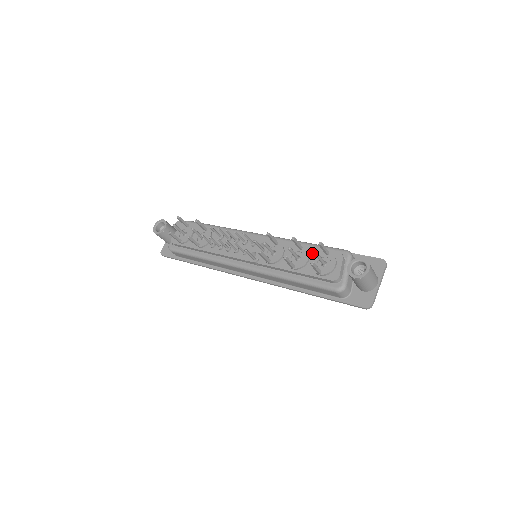
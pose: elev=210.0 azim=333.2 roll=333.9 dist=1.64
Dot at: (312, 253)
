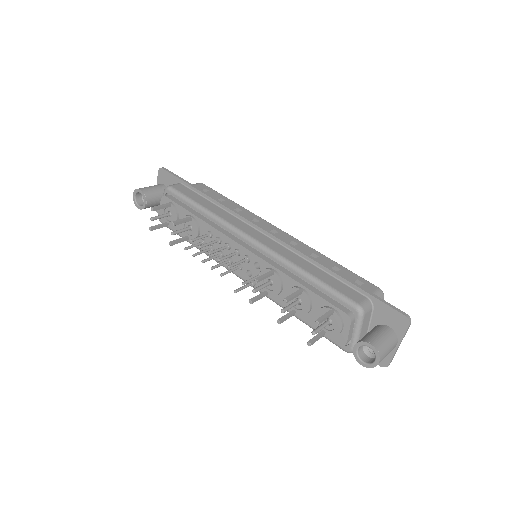
Dot at: (315, 300)
